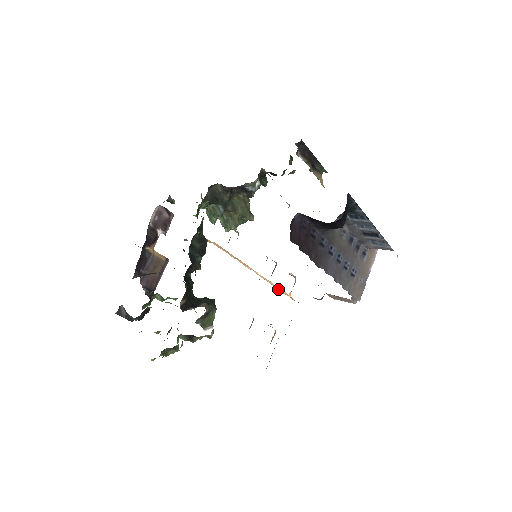
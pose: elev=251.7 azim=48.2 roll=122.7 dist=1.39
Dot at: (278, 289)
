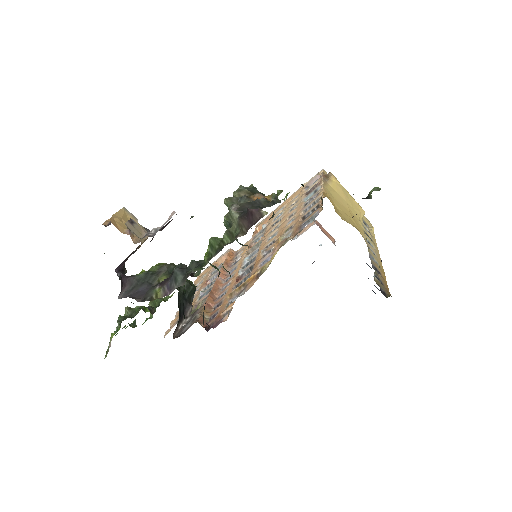
Dot at: (252, 239)
